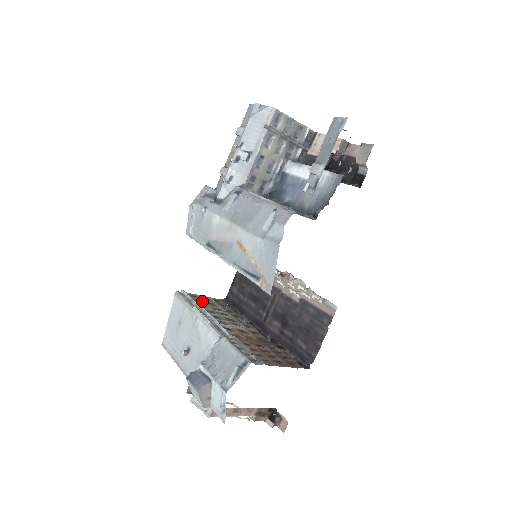
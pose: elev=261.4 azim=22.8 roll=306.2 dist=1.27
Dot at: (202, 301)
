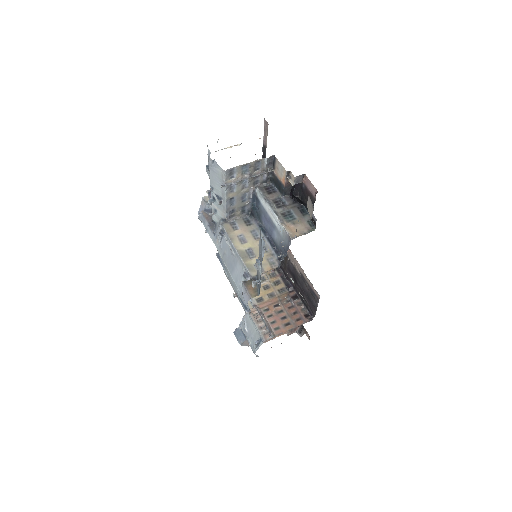
Dot at: occluded
